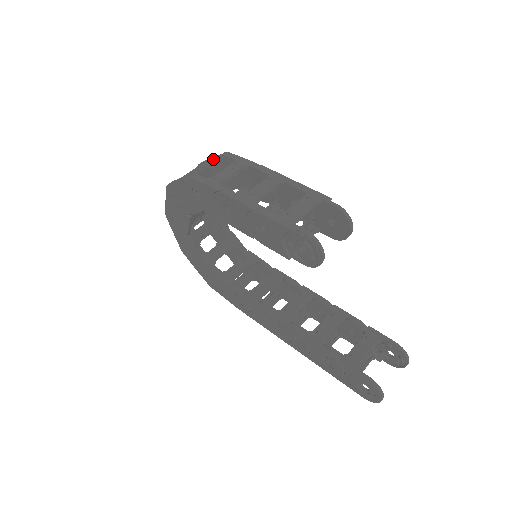
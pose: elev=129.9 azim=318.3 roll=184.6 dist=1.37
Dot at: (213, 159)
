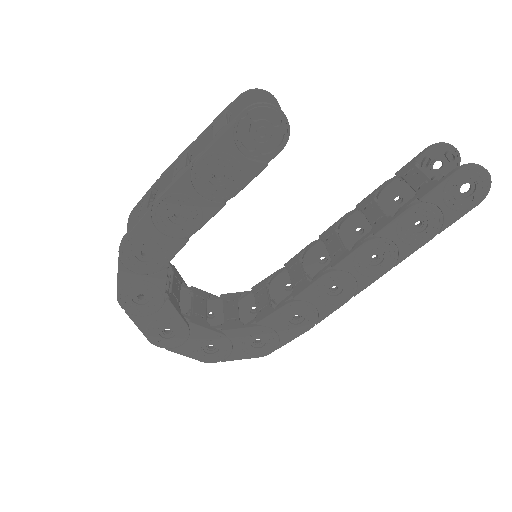
Dot at: occluded
